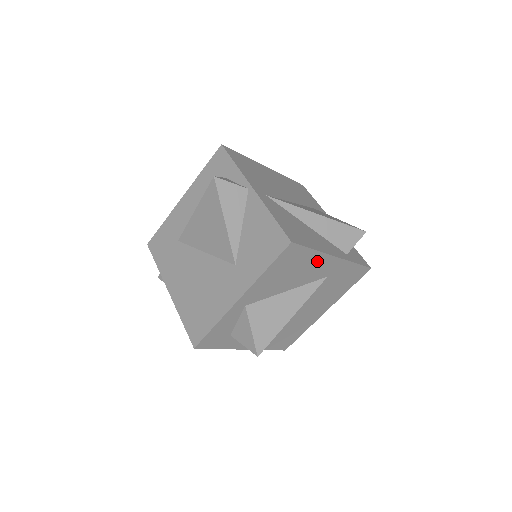
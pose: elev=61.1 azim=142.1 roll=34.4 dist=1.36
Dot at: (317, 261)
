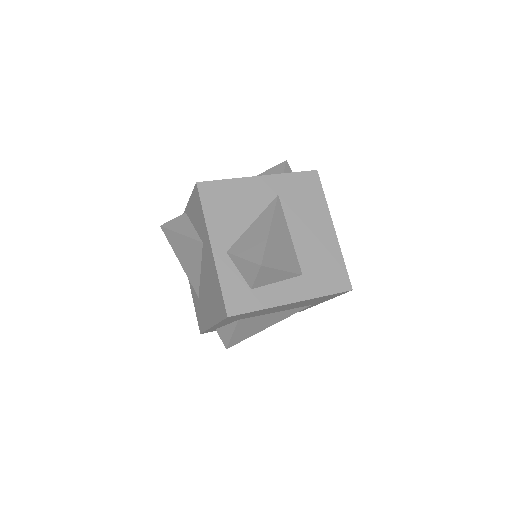
Dot at: (245, 187)
